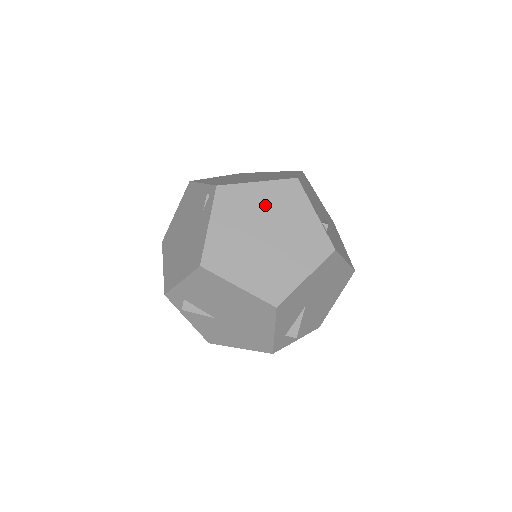
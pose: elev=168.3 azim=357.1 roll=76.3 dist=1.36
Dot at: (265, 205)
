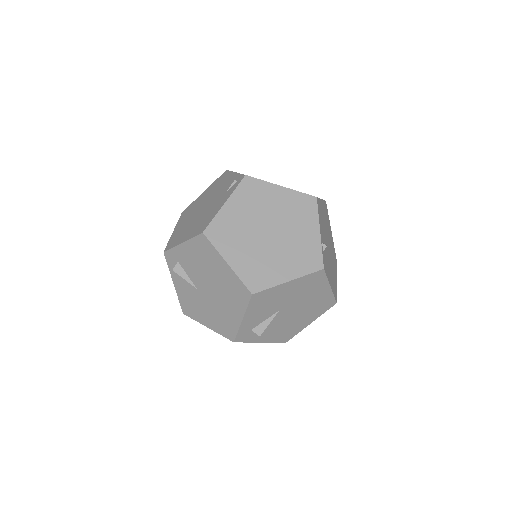
Dot at: (279, 207)
